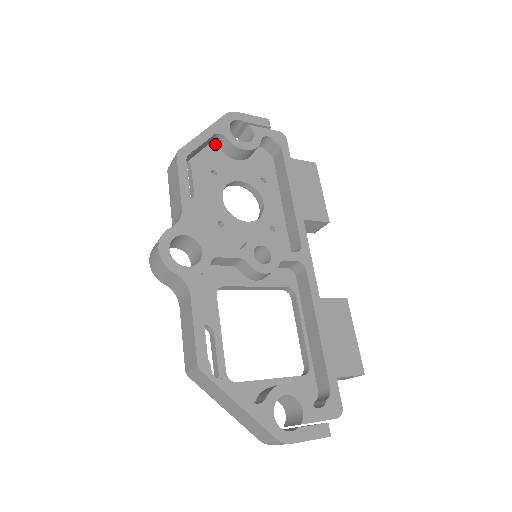
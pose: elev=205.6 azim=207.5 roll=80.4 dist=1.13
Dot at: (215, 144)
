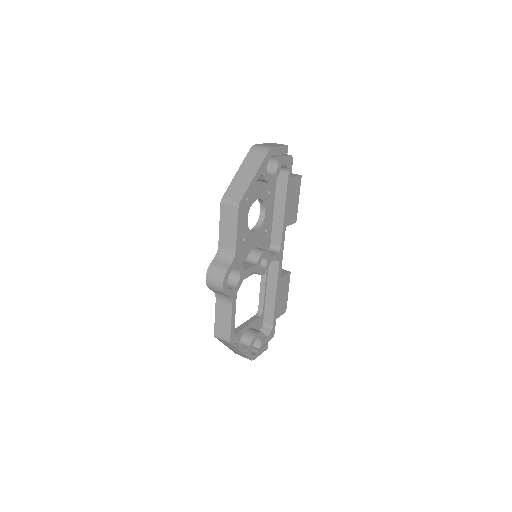
Dot at: occluded
